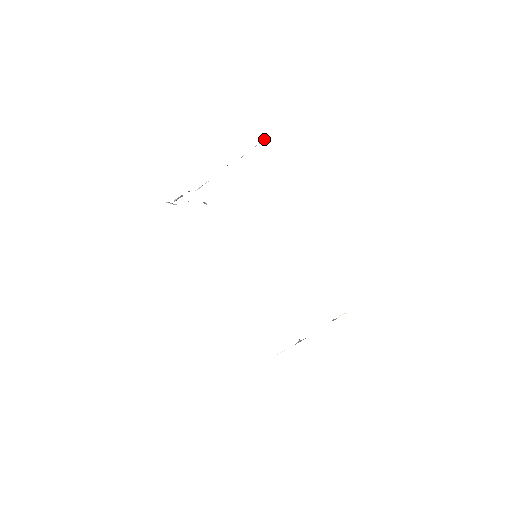
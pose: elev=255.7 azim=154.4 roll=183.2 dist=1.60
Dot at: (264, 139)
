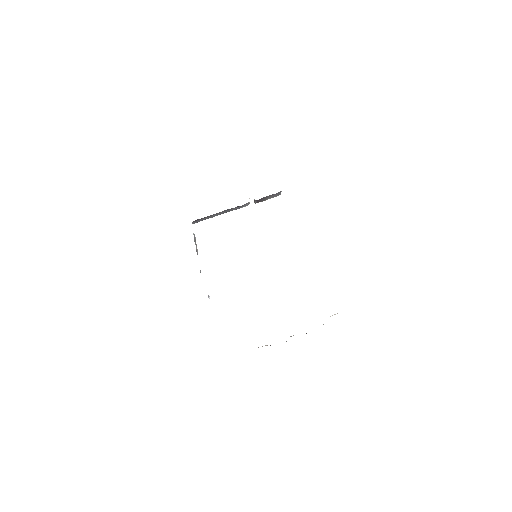
Dot at: occluded
